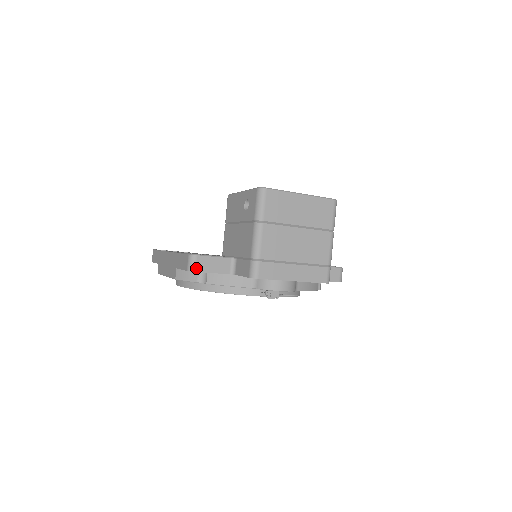
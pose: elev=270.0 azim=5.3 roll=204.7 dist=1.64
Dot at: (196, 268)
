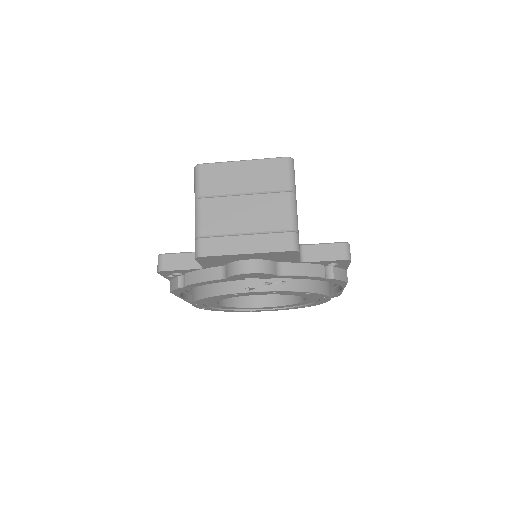
Dot at: (163, 267)
